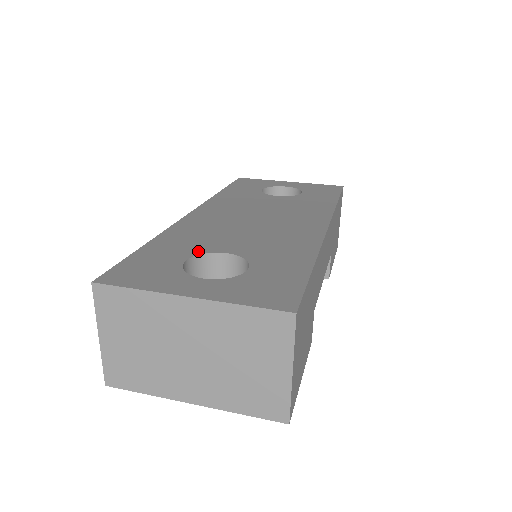
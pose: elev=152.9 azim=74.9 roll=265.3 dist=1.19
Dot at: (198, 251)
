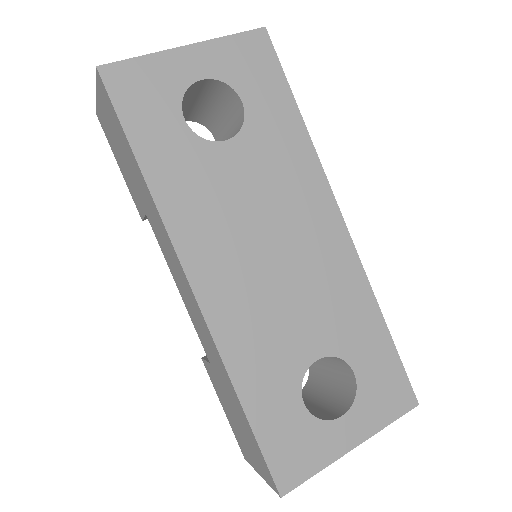
Dot at: (296, 378)
